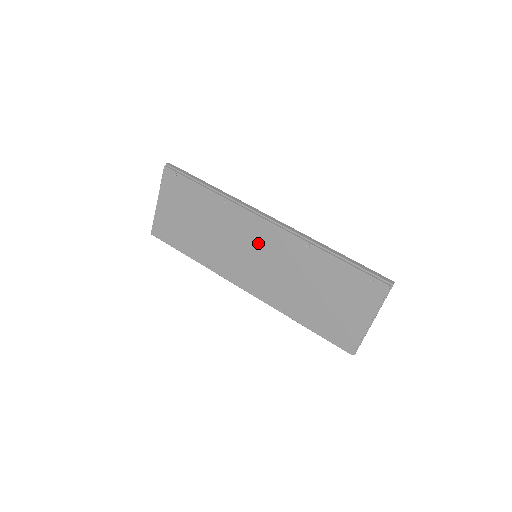
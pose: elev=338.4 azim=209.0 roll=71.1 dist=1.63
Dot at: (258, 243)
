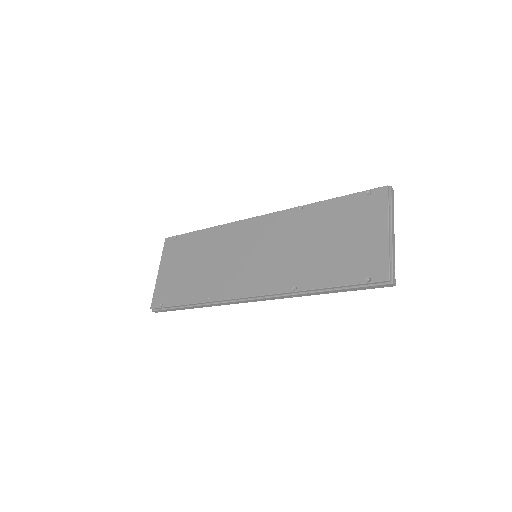
Dot at: (255, 240)
